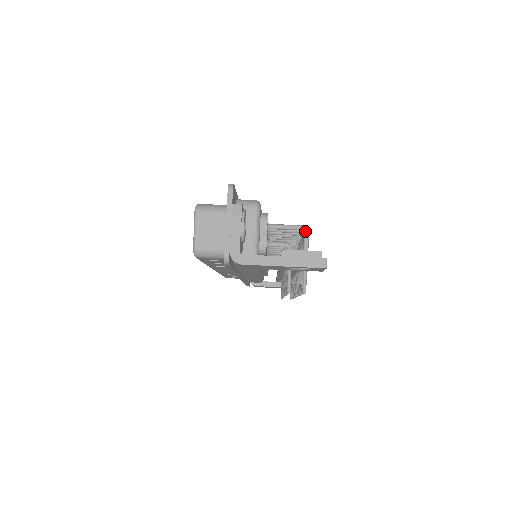
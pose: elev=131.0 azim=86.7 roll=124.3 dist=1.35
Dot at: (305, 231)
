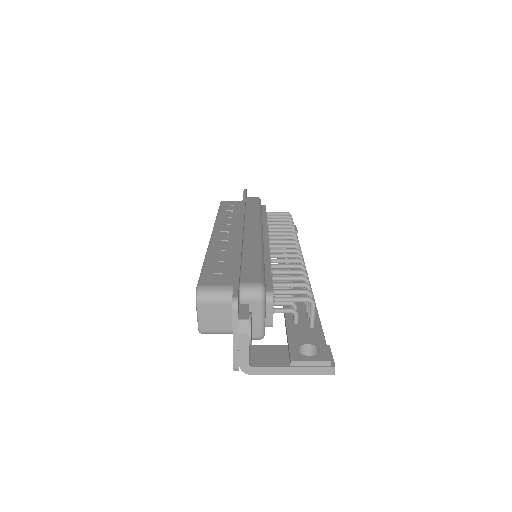
Dot at: (312, 304)
